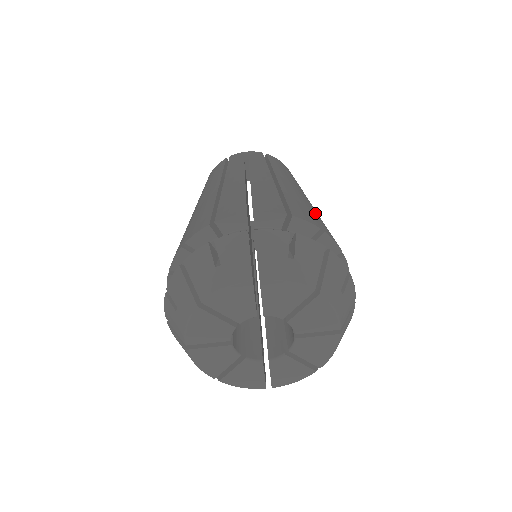
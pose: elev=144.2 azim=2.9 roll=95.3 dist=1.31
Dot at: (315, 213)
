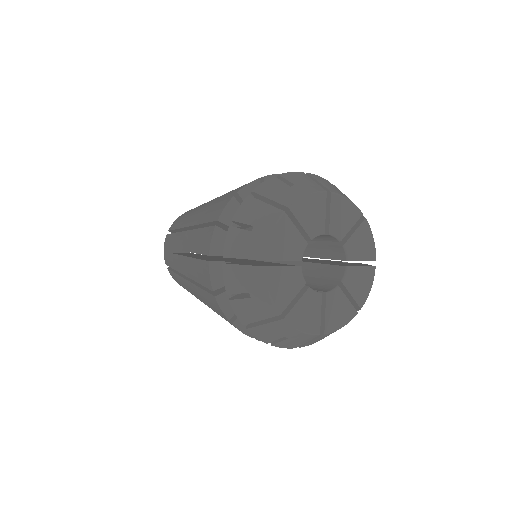
Dot at: occluded
